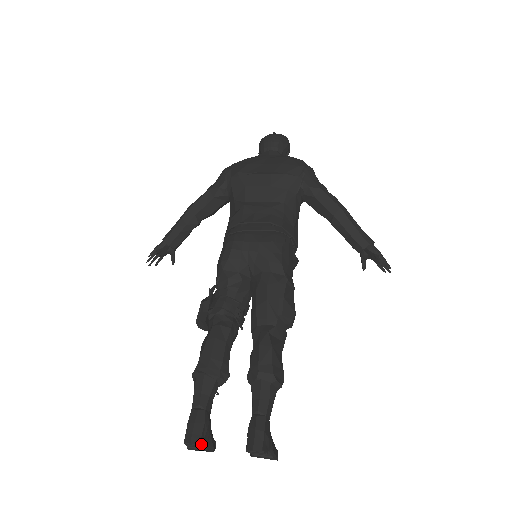
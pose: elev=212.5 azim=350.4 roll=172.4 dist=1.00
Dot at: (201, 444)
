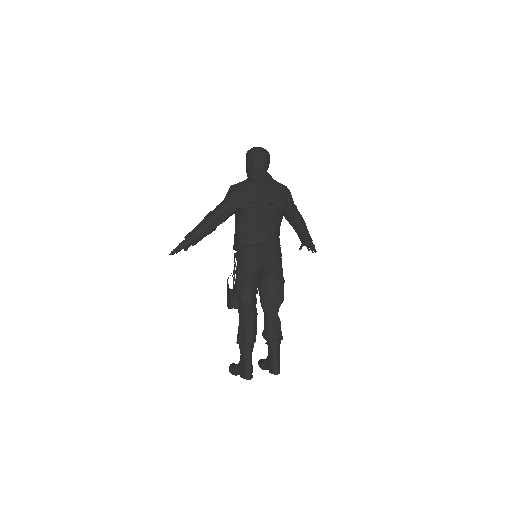
Dot at: (252, 377)
